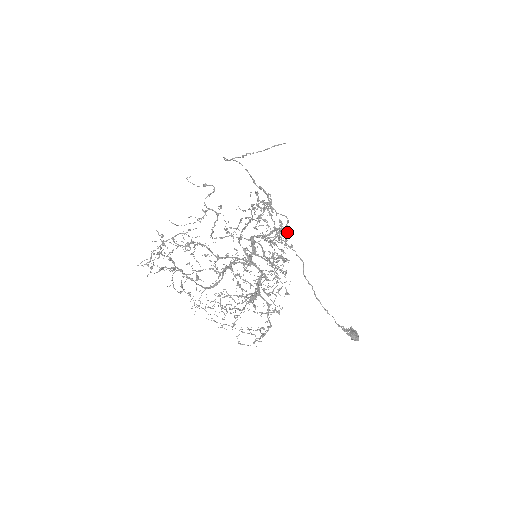
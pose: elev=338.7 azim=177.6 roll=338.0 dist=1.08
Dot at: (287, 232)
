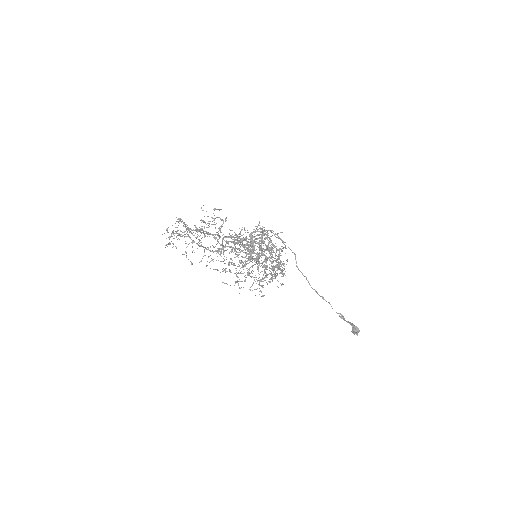
Dot at: (282, 250)
